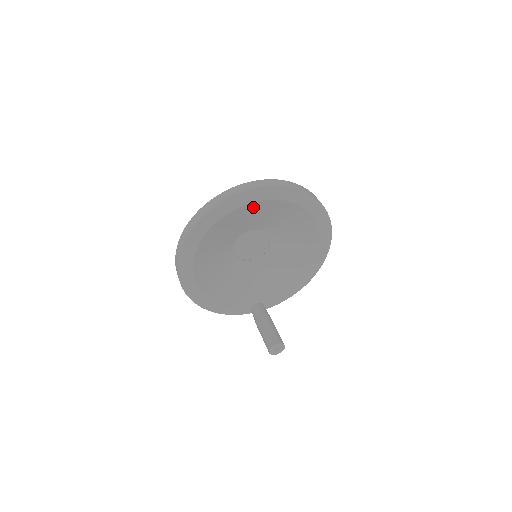
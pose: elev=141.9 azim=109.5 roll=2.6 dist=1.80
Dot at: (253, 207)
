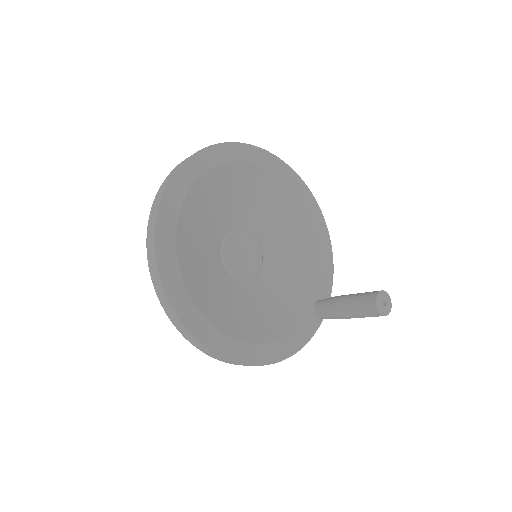
Dot at: (193, 202)
